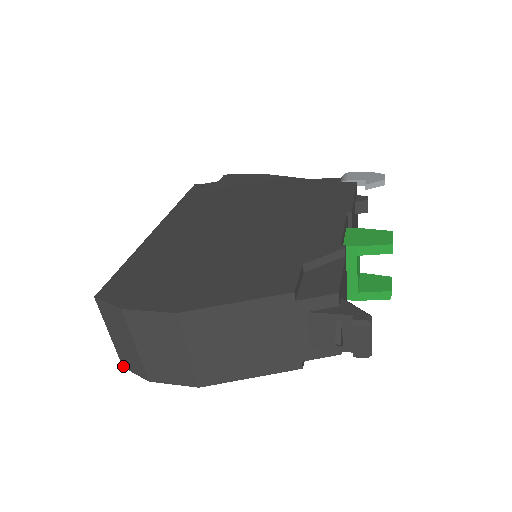
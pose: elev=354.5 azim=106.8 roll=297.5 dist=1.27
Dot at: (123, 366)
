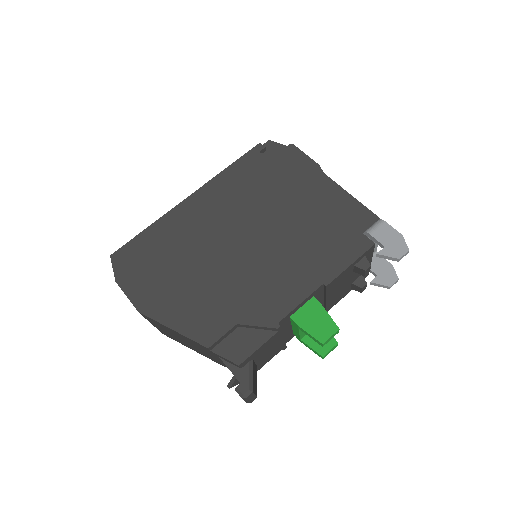
Dot at: occluded
